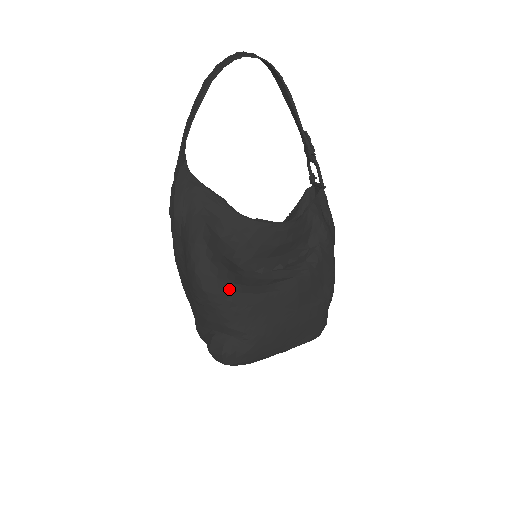
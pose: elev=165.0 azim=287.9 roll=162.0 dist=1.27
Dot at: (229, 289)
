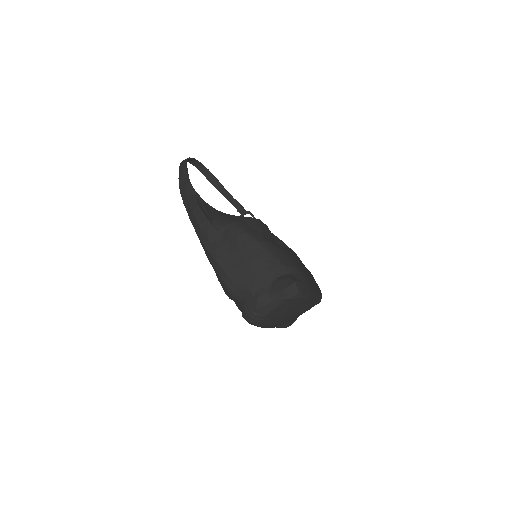
Dot at: (270, 241)
